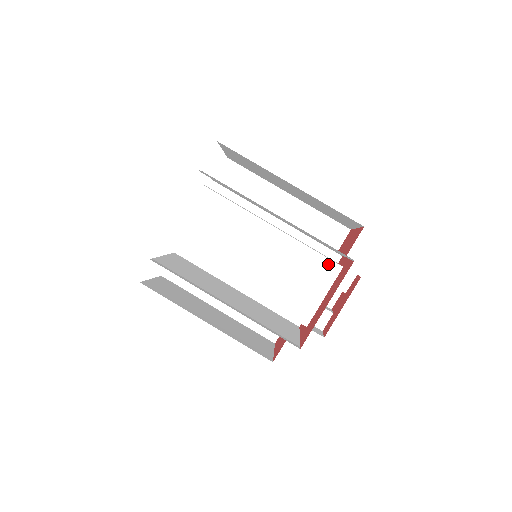
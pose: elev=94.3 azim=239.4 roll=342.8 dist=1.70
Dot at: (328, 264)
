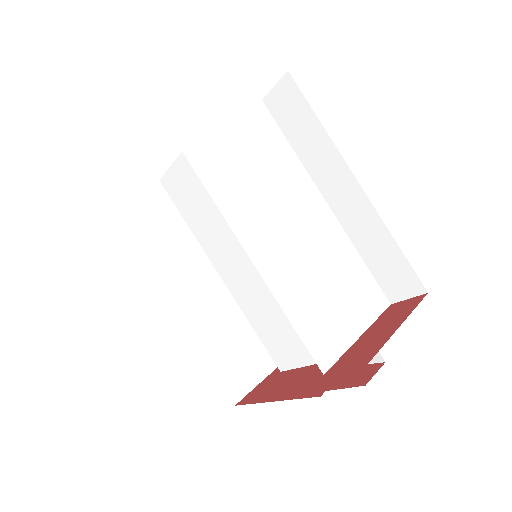
Dot at: occluded
